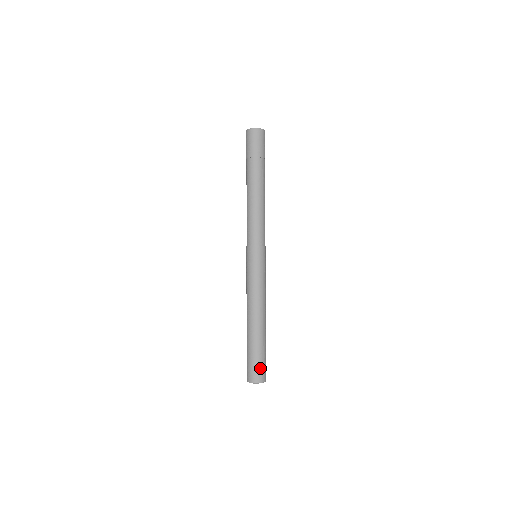
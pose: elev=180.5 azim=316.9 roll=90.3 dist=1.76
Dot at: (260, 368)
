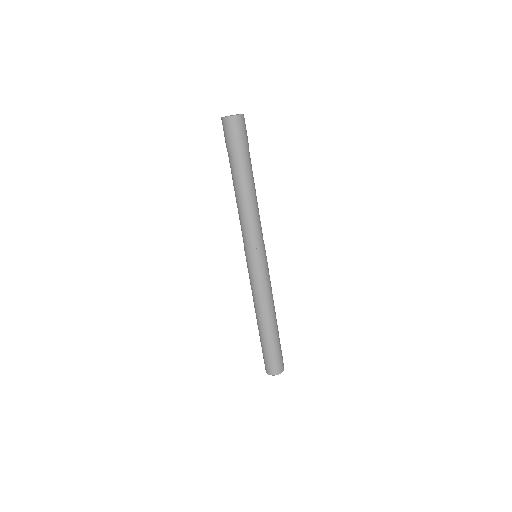
Dot at: (268, 363)
